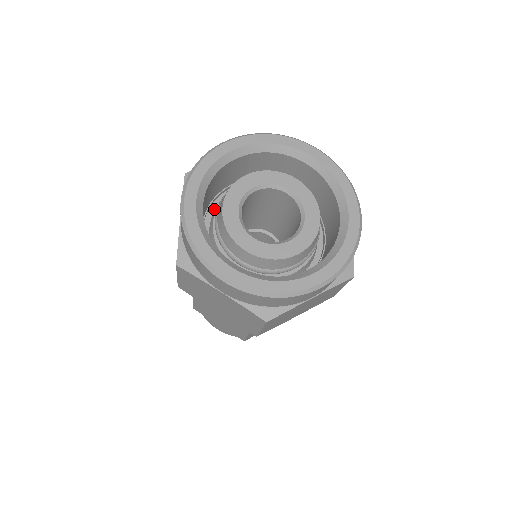
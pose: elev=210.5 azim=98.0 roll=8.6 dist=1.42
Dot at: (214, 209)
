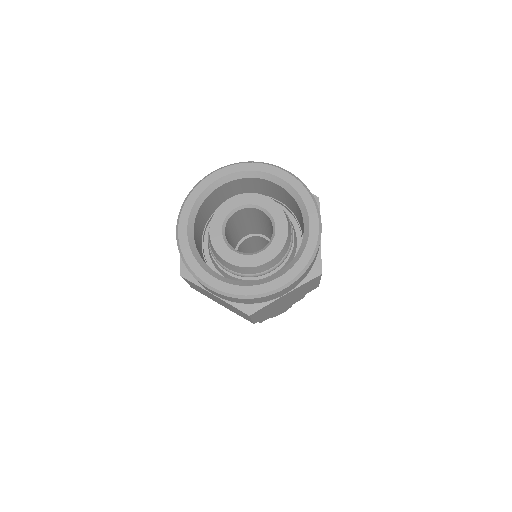
Dot at: occluded
